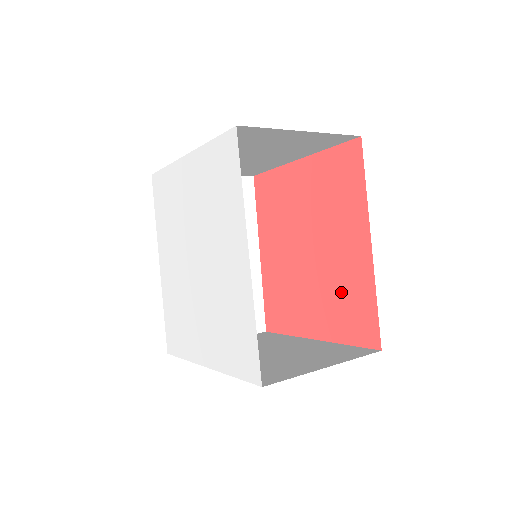
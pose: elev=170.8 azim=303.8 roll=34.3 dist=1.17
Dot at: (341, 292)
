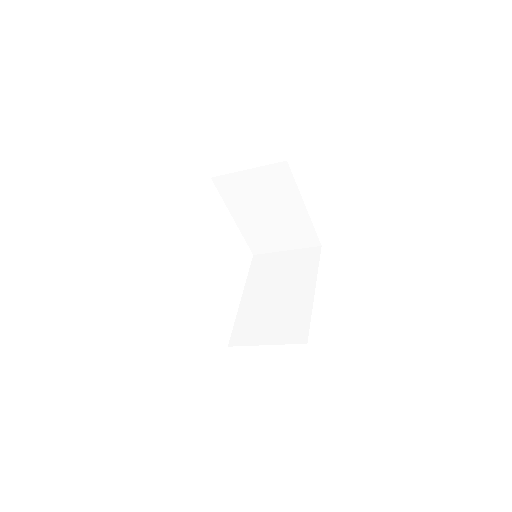
Dot at: occluded
